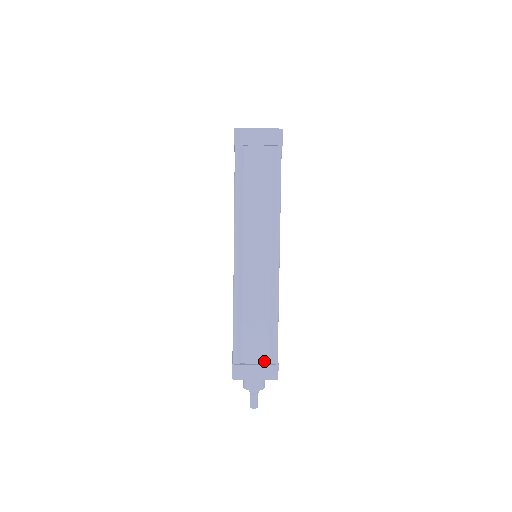
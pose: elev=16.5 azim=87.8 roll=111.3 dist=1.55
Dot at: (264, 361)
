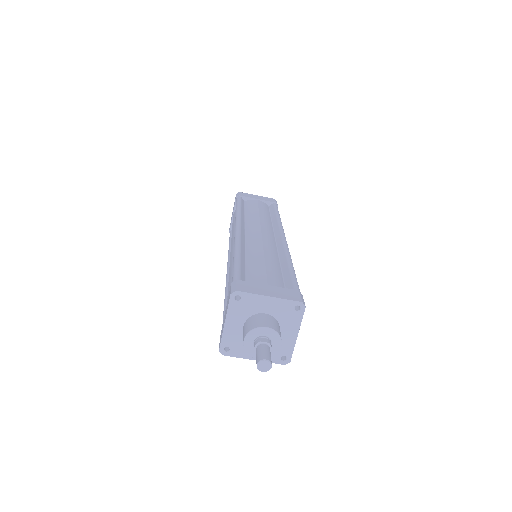
Dot at: occluded
